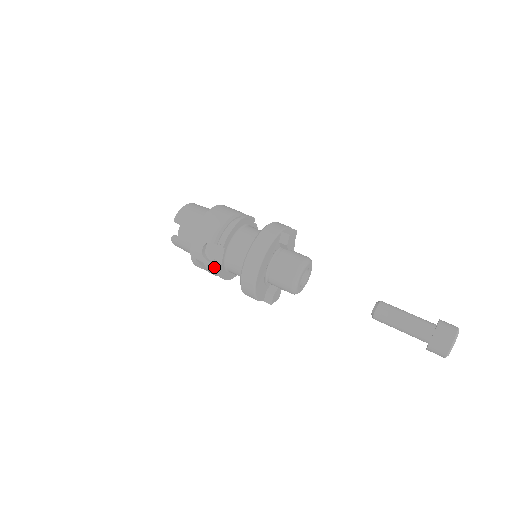
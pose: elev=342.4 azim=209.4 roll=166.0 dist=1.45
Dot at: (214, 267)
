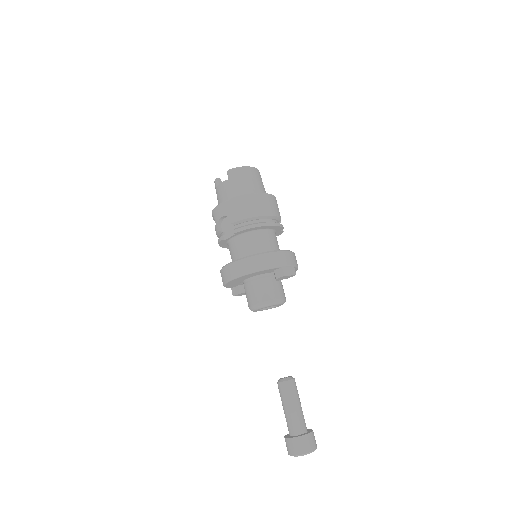
Dot at: (220, 234)
